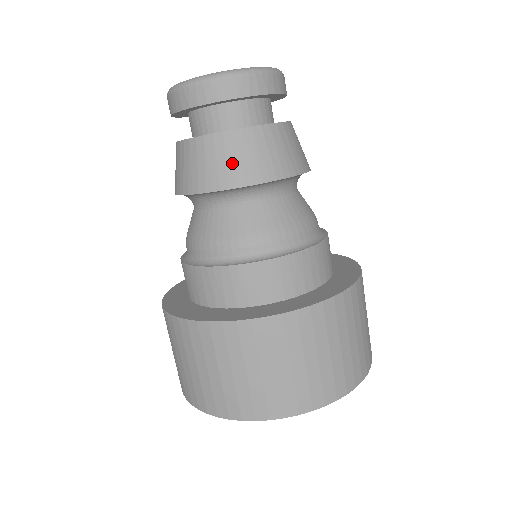
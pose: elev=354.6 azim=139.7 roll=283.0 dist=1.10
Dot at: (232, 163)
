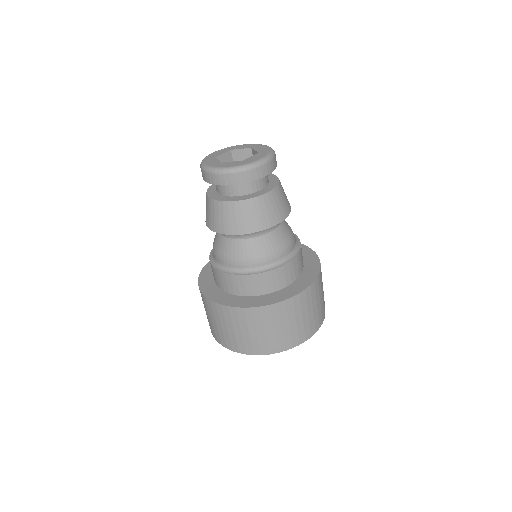
Dot at: (227, 220)
